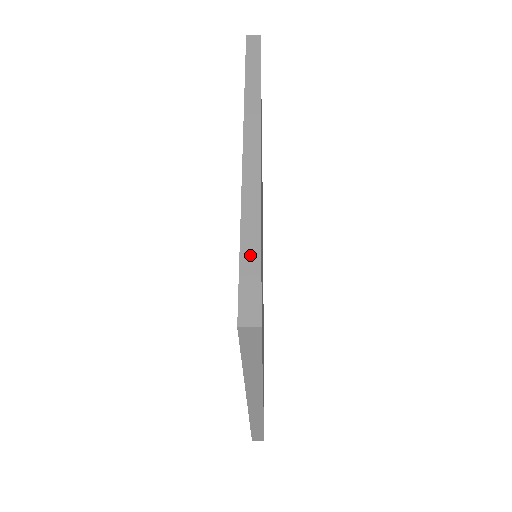
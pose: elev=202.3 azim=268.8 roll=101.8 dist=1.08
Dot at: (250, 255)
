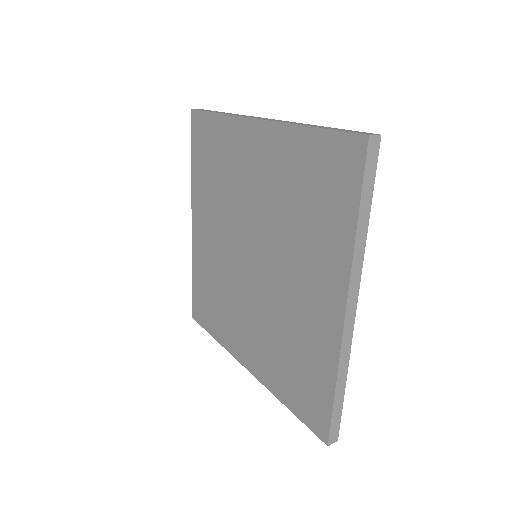
Dot at: (338, 404)
